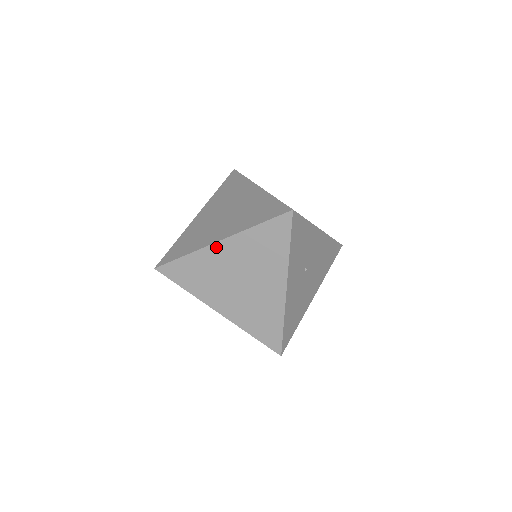
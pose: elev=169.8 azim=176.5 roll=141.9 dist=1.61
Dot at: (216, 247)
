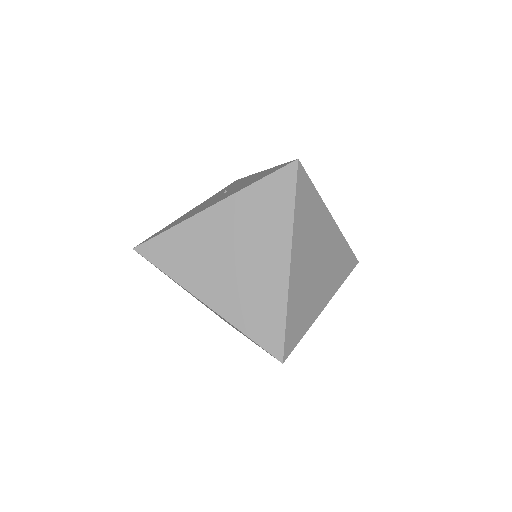
Dot at: (200, 300)
